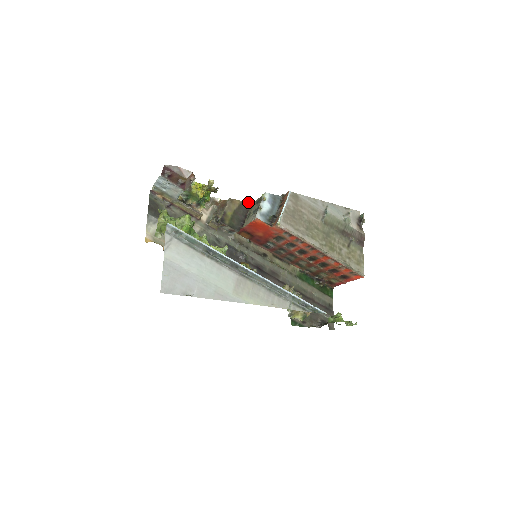
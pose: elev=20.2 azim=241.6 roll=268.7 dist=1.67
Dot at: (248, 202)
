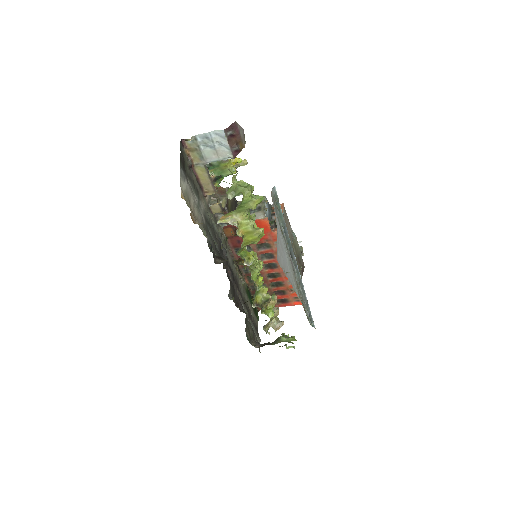
Dot at: occluded
